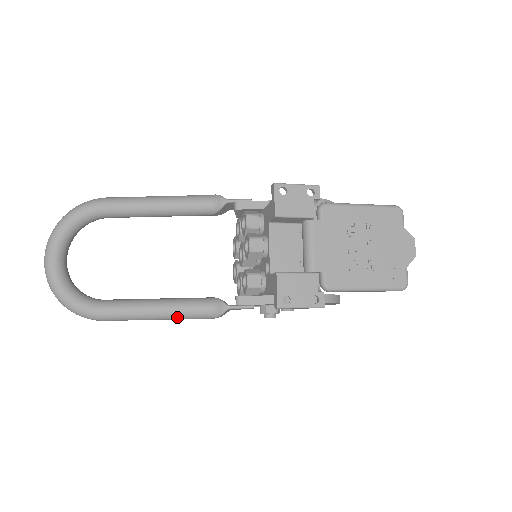
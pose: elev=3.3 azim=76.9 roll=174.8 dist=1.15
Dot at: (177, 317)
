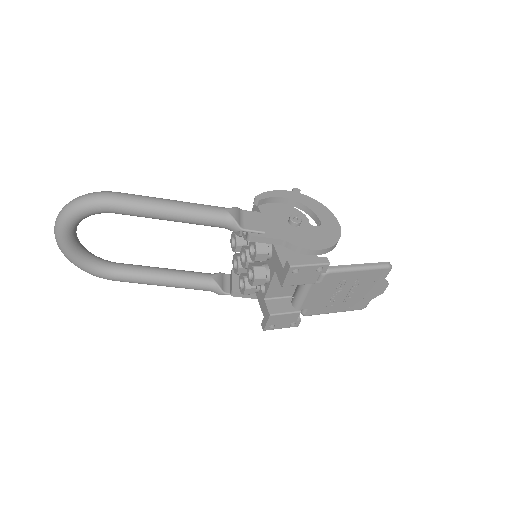
Dot at: (180, 287)
